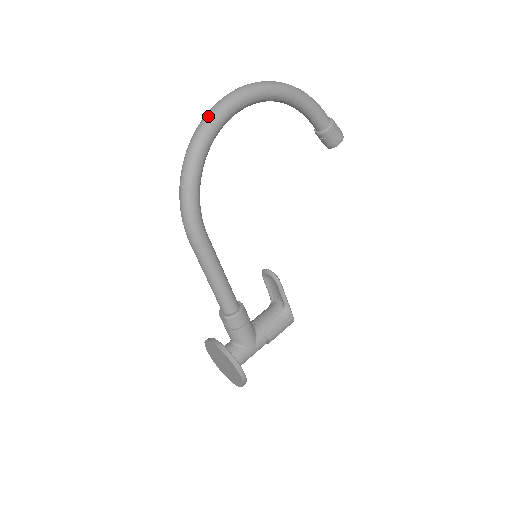
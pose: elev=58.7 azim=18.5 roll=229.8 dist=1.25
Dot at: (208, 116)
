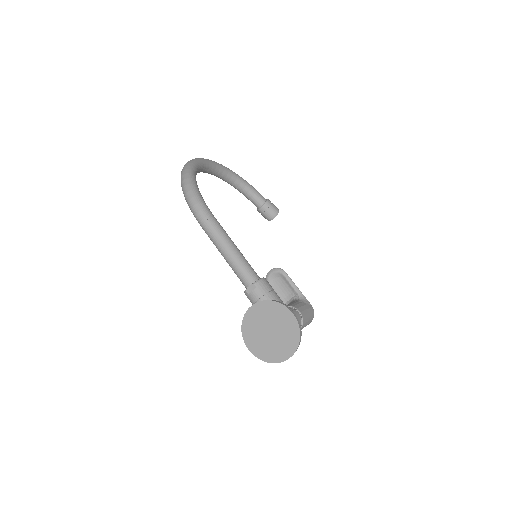
Dot at: occluded
